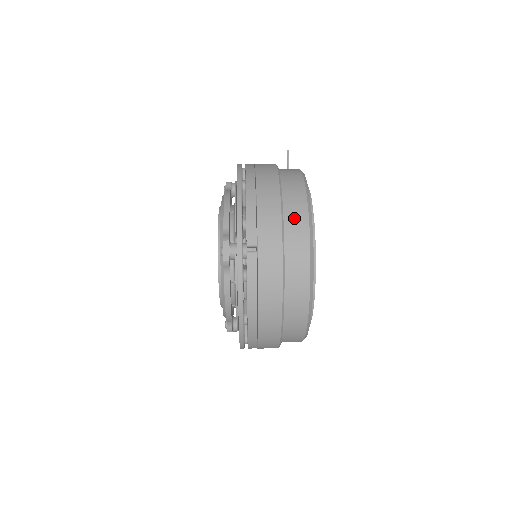
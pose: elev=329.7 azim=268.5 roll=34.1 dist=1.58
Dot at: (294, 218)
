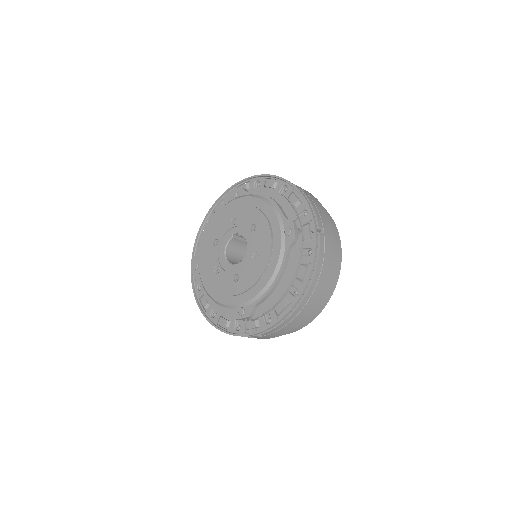
Dot at: occluded
